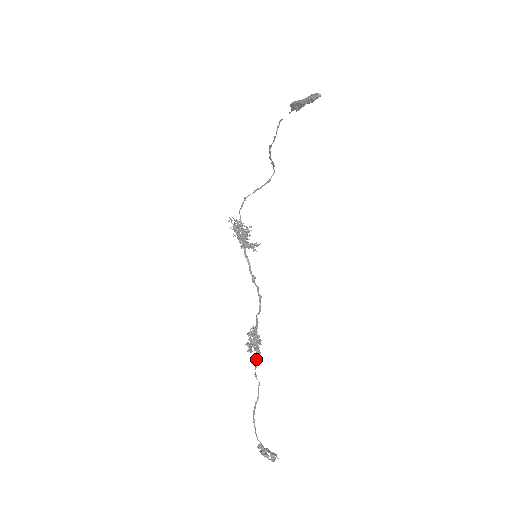
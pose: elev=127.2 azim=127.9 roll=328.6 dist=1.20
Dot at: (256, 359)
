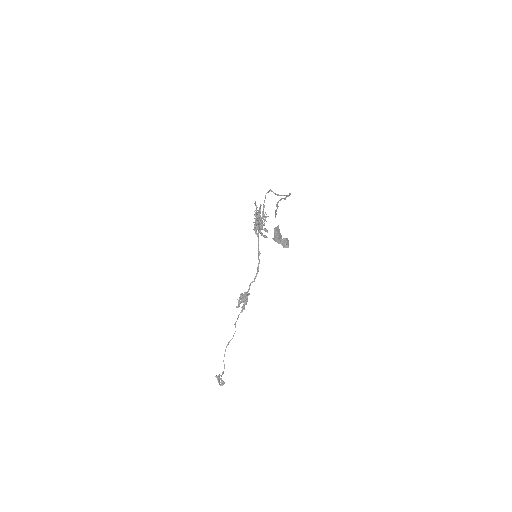
Dot at: (239, 314)
